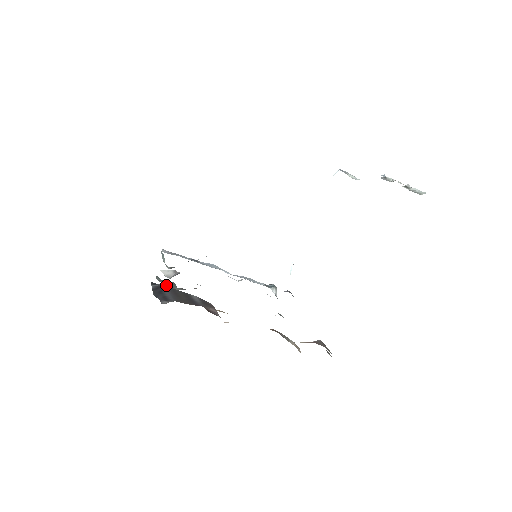
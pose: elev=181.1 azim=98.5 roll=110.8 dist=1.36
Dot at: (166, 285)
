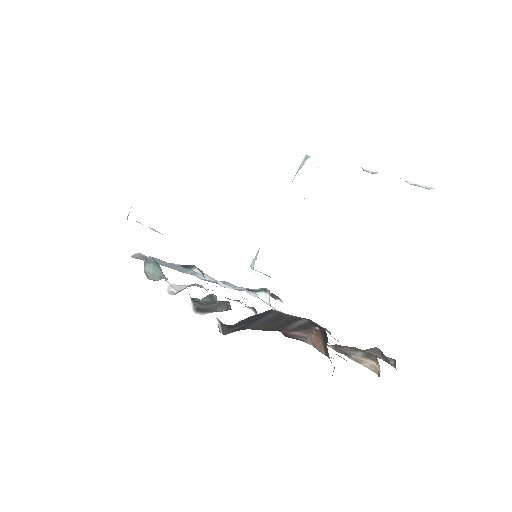
Dot at: (204, 307)
